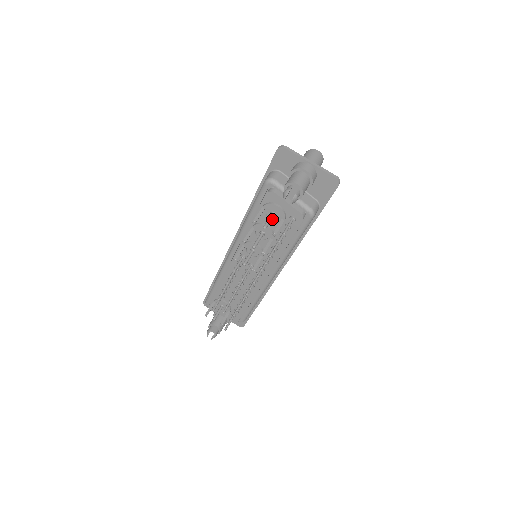
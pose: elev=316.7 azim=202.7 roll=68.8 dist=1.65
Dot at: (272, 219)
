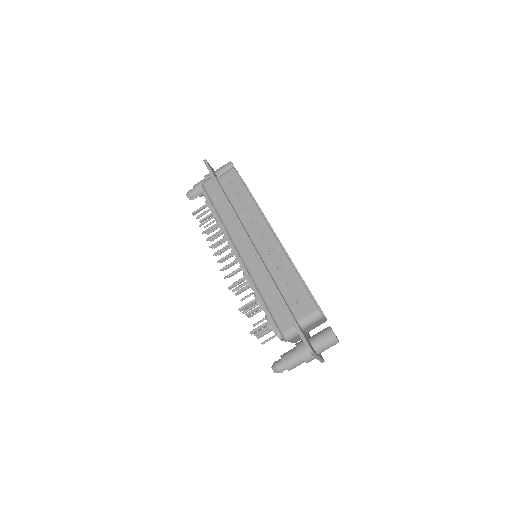
Dot at: occluded
